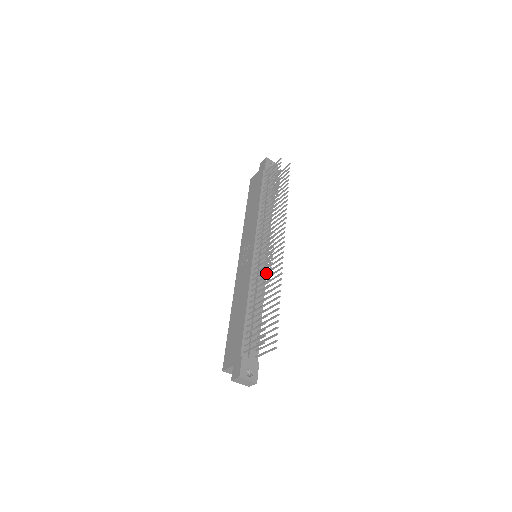
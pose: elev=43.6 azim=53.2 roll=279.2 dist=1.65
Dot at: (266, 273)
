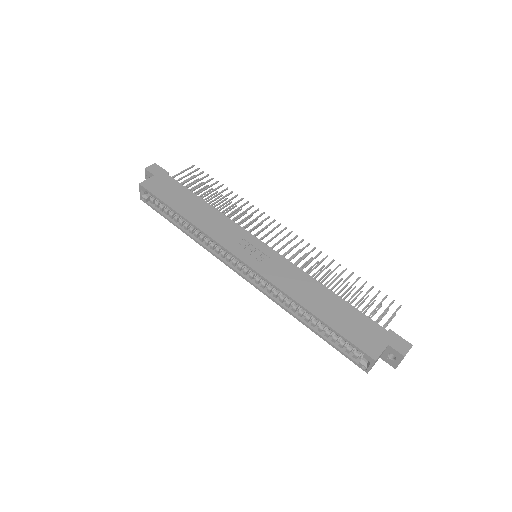
Dot at: occluded
